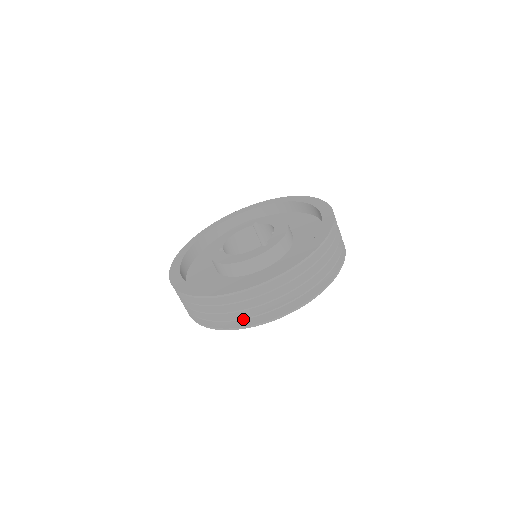
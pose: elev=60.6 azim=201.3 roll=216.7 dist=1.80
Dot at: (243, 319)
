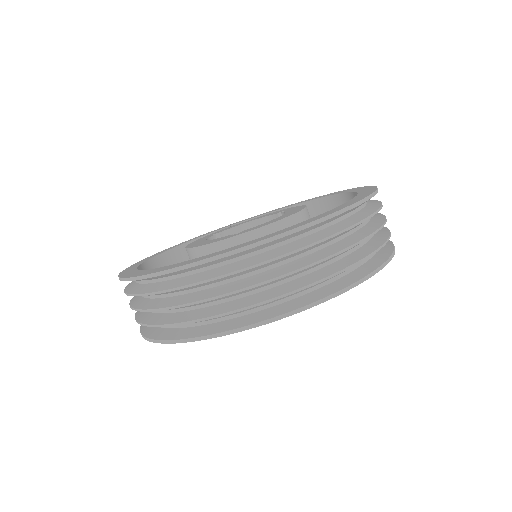
Dot at: (142, 324)
